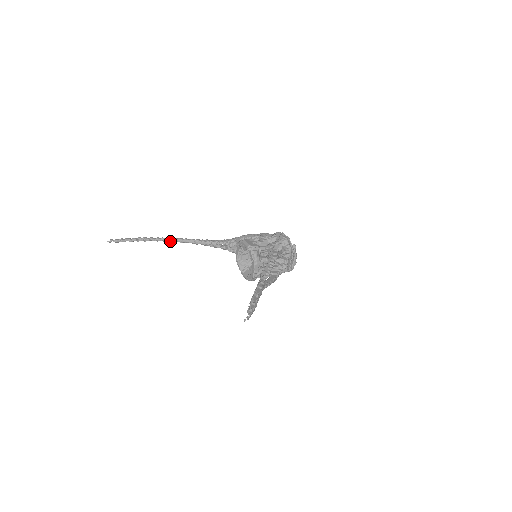
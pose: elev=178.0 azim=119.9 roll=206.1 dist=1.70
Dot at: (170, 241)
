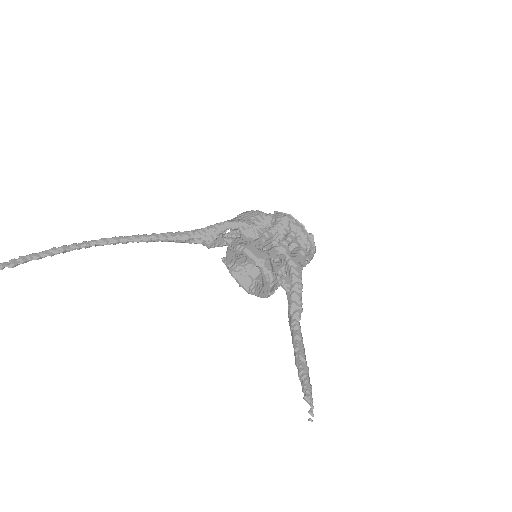
Dot at: (106, 243)
